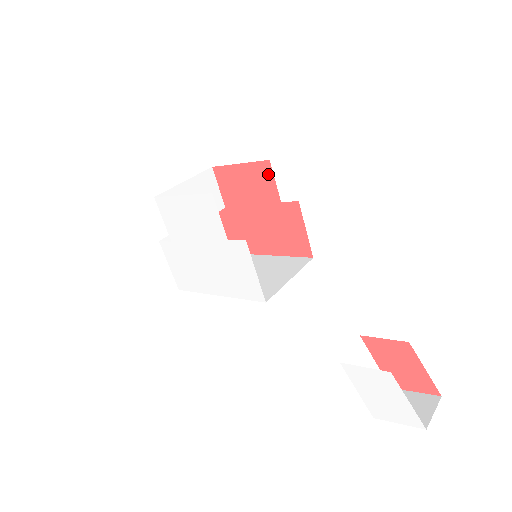
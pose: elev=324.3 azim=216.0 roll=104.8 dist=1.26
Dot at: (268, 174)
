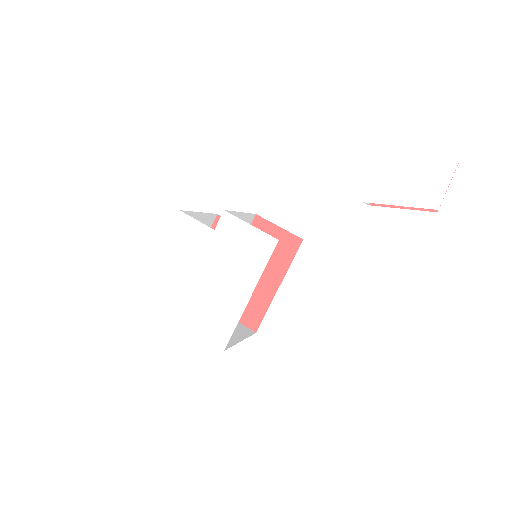
Dot at: occluded
